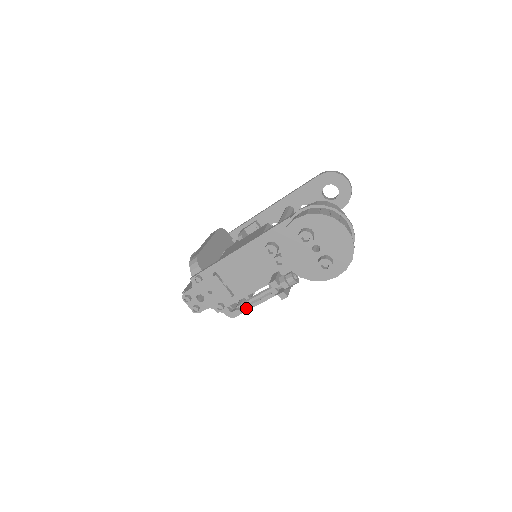
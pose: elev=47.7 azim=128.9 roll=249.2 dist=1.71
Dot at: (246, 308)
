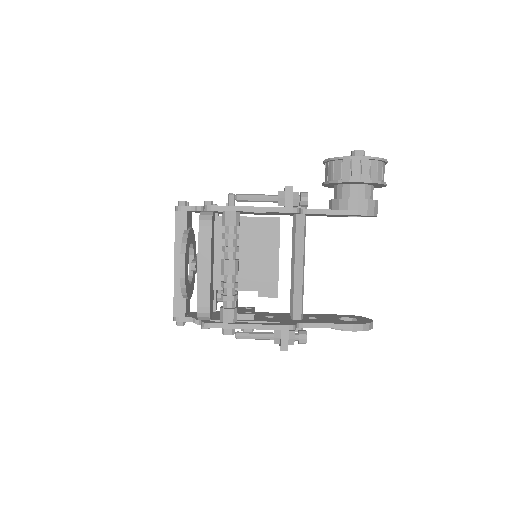
Dot at: (231, 206)
